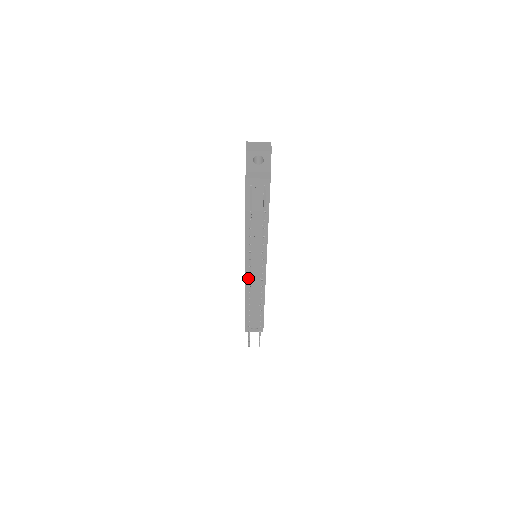
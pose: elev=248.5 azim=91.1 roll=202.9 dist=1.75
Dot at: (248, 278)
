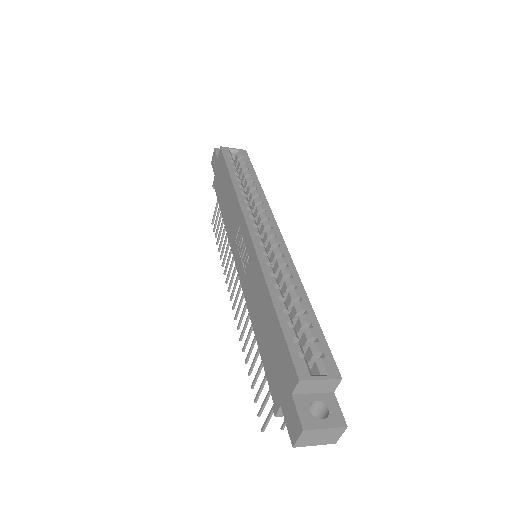
Dot at: occluded
